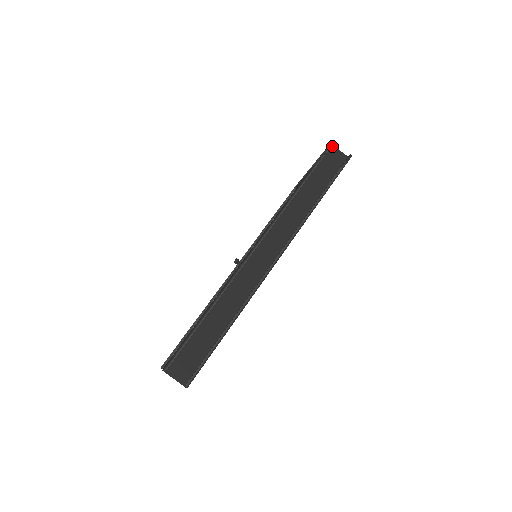
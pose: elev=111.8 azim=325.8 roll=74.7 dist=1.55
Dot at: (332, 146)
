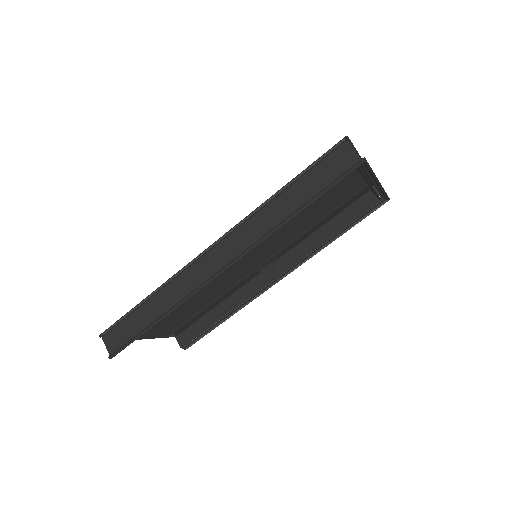
Dot at: (345, 142)
